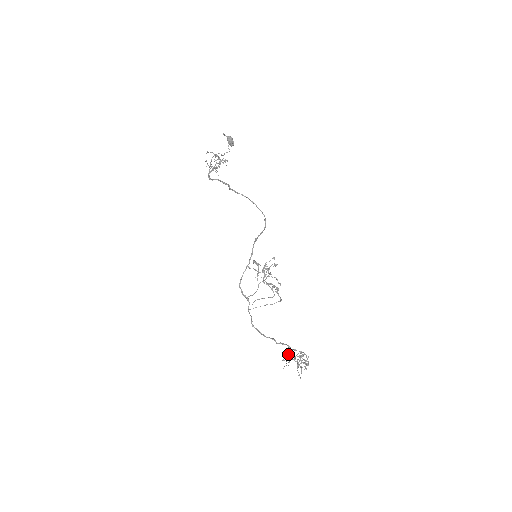
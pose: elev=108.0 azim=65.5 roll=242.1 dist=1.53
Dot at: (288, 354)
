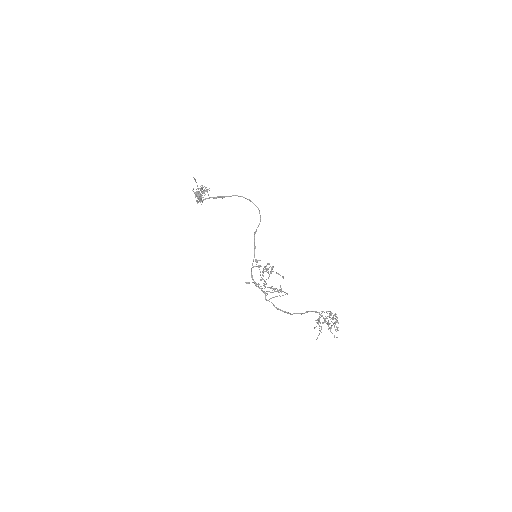
Dot at: (318, 318)
